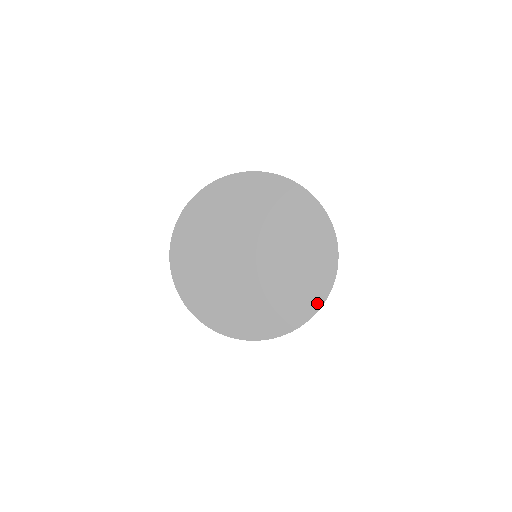
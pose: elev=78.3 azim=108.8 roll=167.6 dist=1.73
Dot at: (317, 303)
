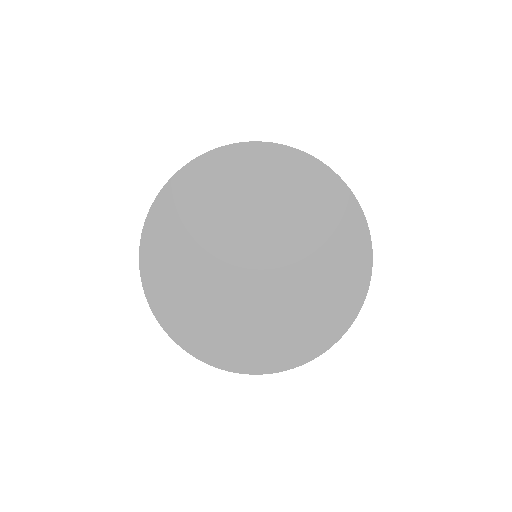
Dot at: (335, 332)
